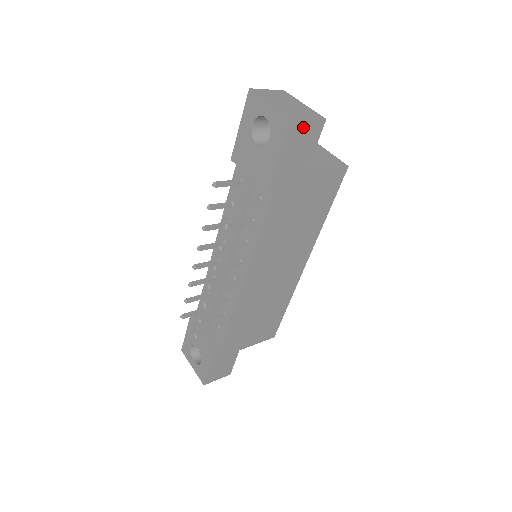
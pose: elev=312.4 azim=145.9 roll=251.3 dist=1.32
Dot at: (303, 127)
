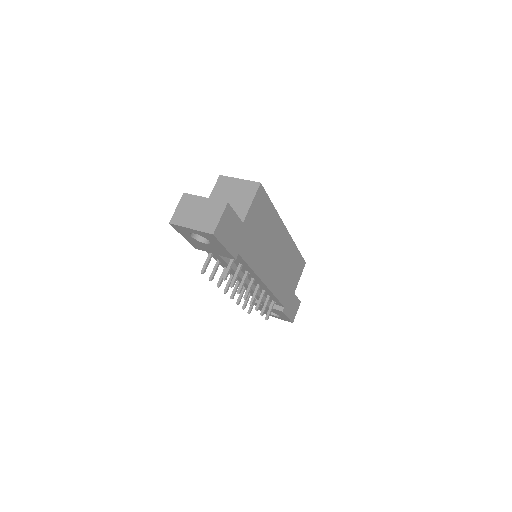
Dot at: (222, 224)
